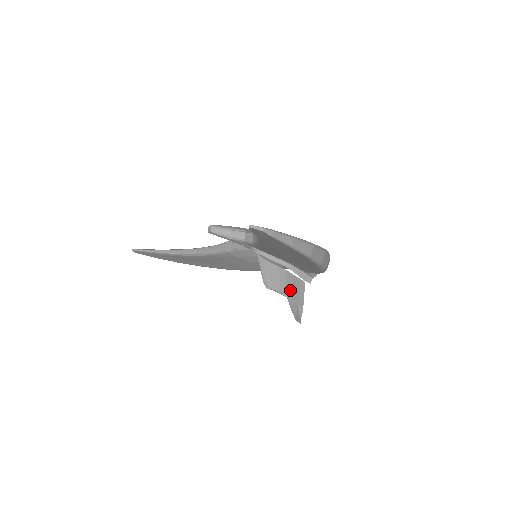
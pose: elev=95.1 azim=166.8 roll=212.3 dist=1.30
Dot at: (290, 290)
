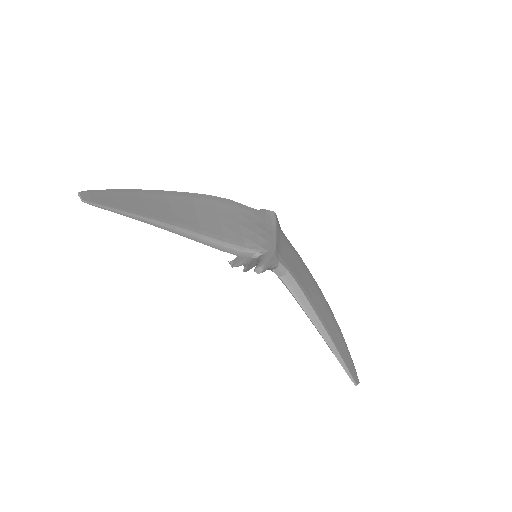
Dot at: occluded
